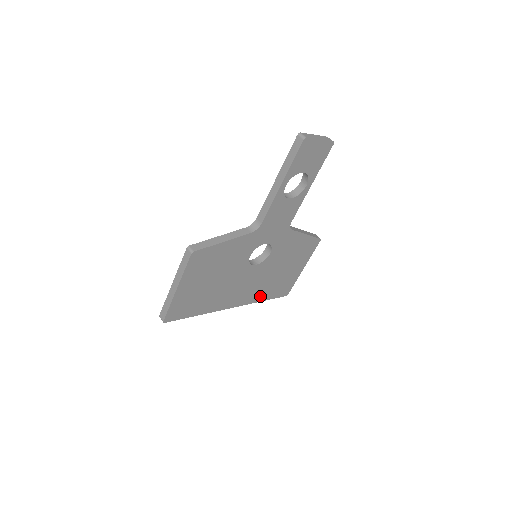
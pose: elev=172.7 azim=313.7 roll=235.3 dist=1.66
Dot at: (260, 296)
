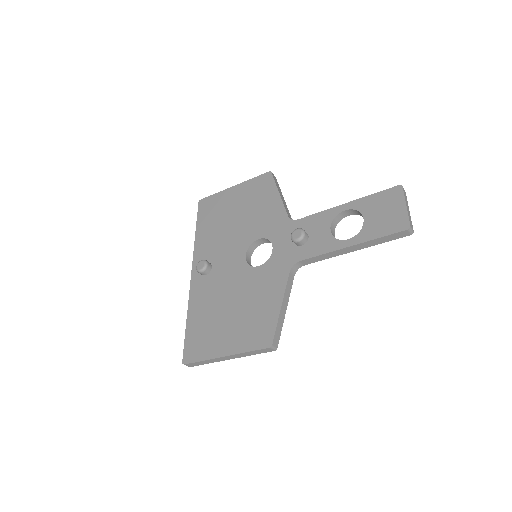
Dot at: occluded
